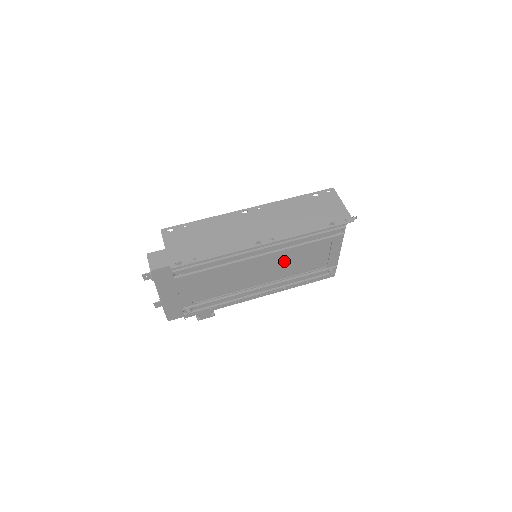
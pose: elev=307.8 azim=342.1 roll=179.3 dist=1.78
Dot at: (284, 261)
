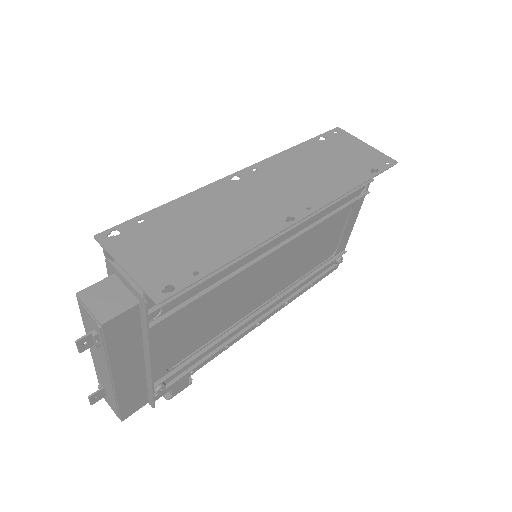
Dot at: (296, 255)
